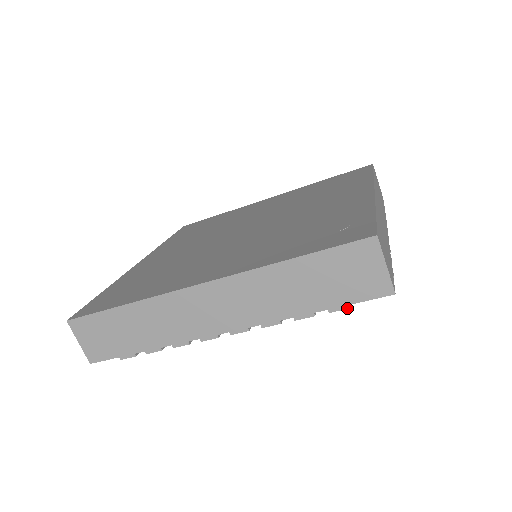
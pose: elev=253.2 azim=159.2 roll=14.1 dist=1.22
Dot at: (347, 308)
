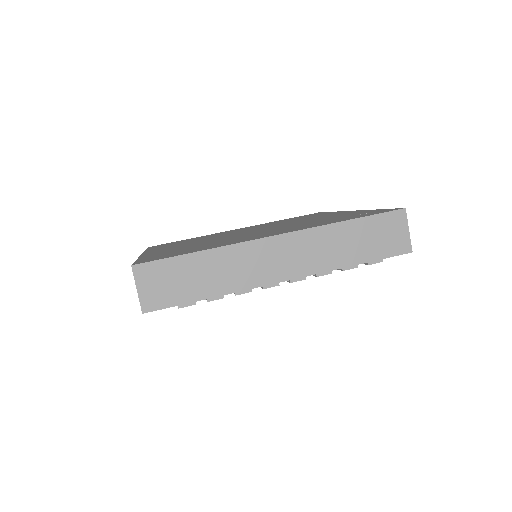
Dot at: occluded
